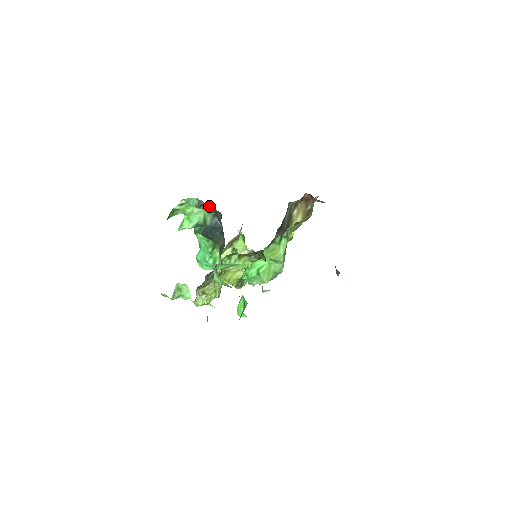
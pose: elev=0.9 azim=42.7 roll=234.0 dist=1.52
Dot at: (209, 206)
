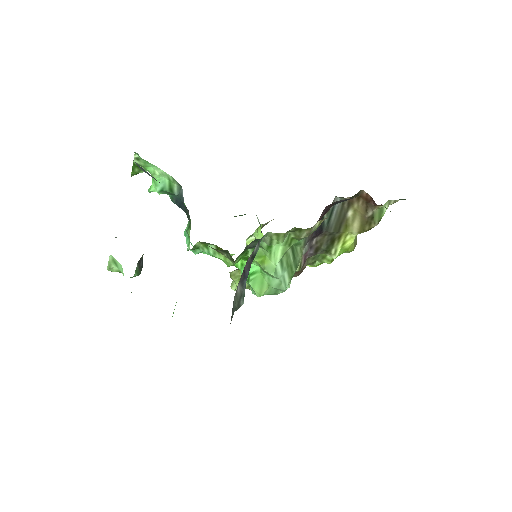
Dot at: occluded
